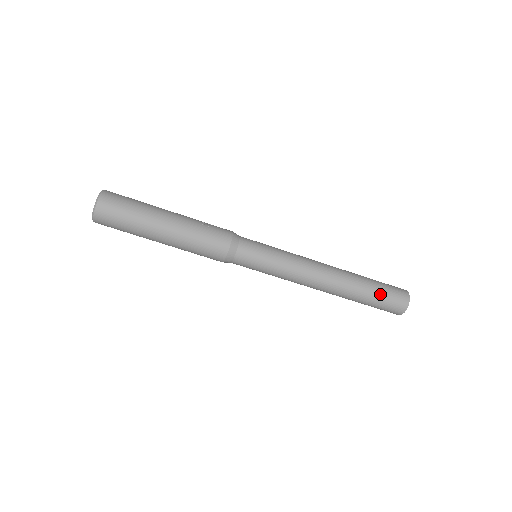
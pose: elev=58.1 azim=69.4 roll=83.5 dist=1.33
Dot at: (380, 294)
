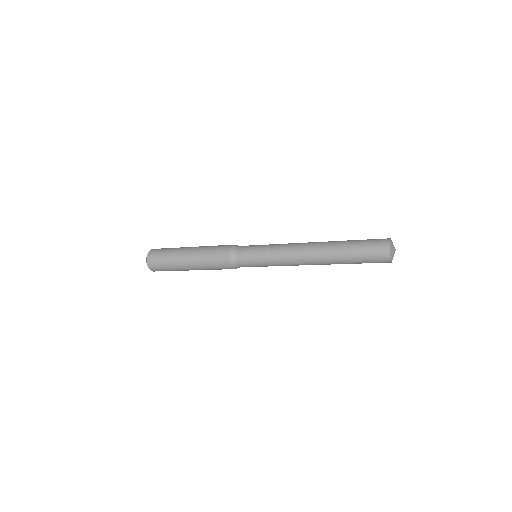
Dot at: (359, 251)
